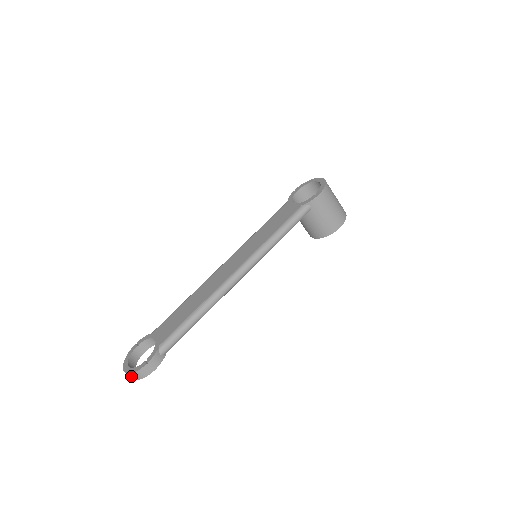
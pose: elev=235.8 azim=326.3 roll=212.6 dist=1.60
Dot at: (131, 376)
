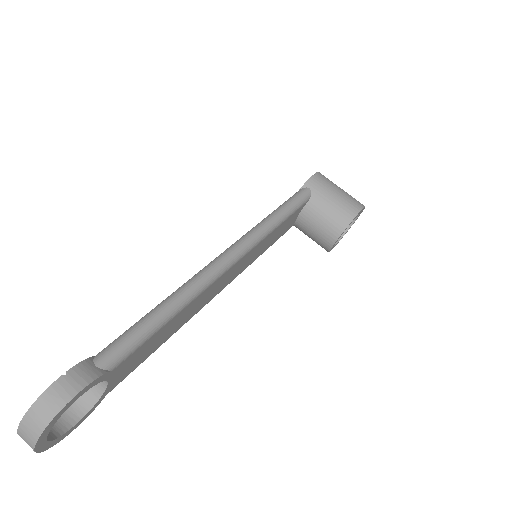
Dot at: (29, 426)
